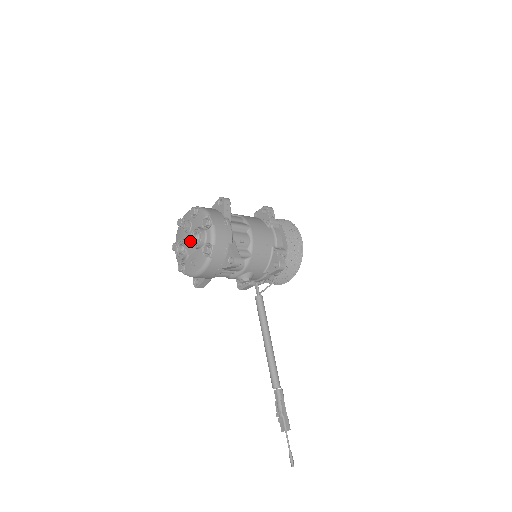
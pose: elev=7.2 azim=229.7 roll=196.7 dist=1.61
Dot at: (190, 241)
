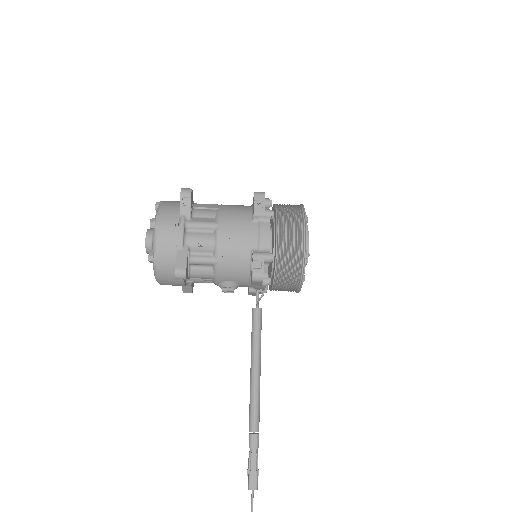
Dot at: occluded
